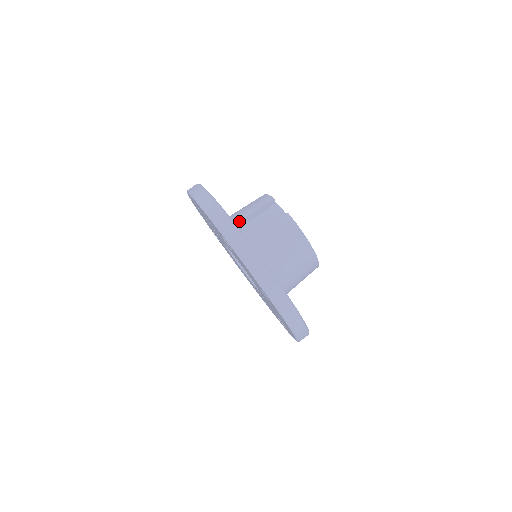
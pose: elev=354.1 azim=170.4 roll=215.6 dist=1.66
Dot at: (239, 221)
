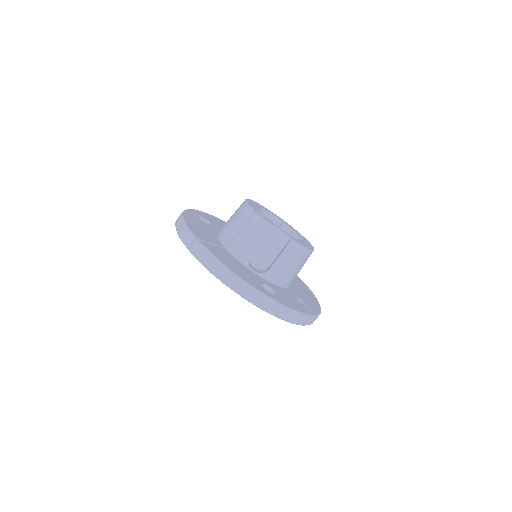
Dot at: occluded
